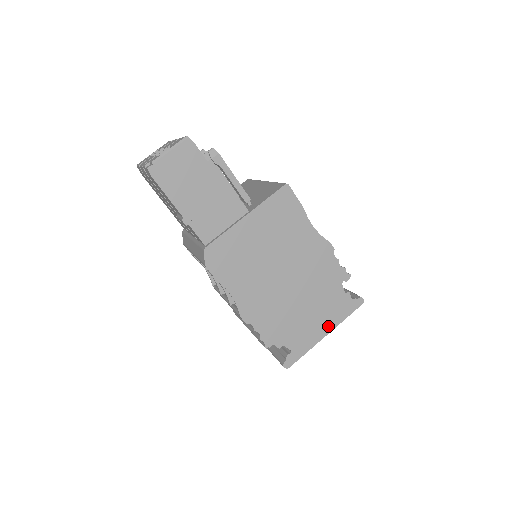
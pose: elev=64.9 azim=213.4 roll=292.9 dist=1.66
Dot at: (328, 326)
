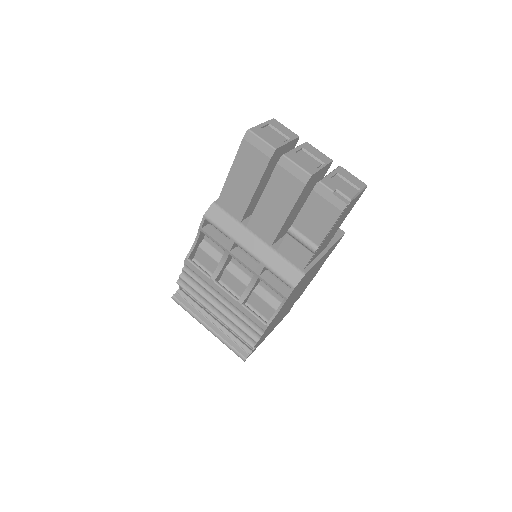
Dot at: occluded
